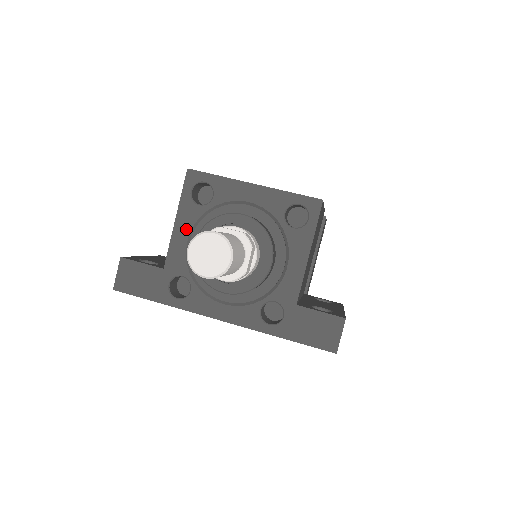
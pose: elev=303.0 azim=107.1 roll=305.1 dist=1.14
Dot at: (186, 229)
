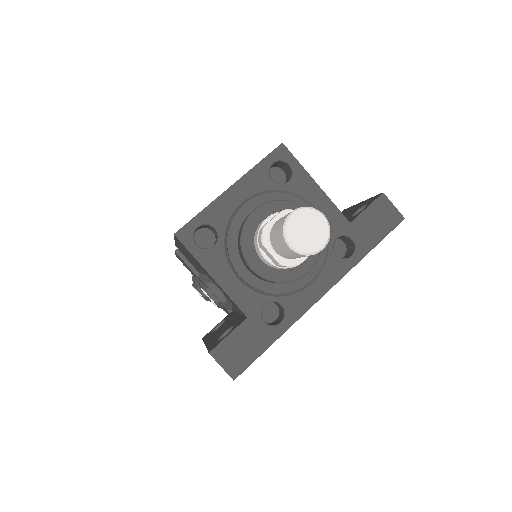
Dot at: (227, 273)
